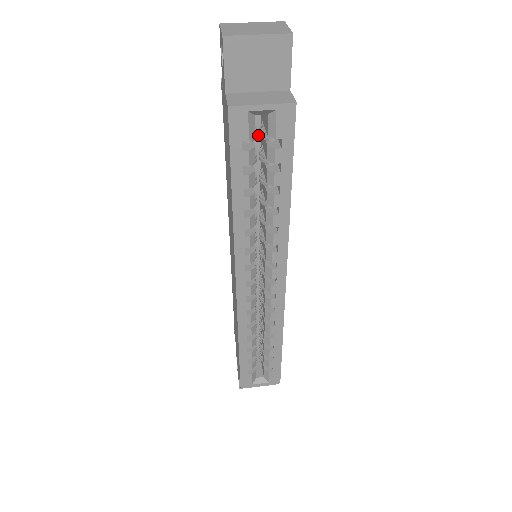
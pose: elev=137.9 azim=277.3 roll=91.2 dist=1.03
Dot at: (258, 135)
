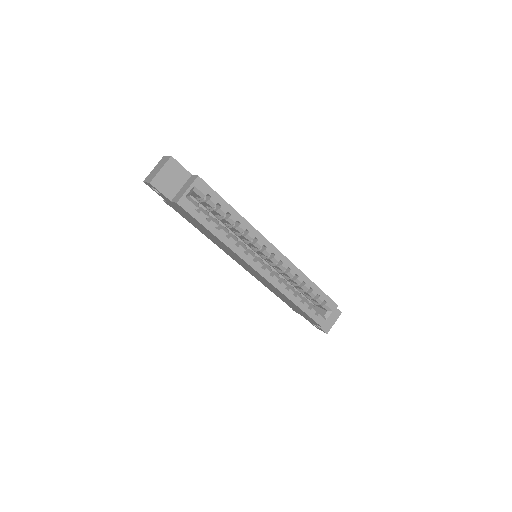
Dot at: (199, 205)
